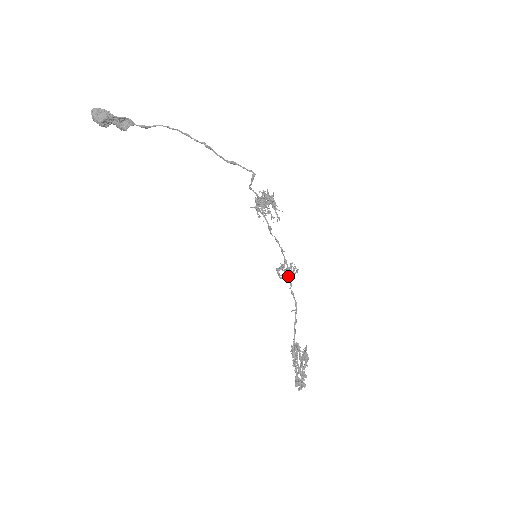
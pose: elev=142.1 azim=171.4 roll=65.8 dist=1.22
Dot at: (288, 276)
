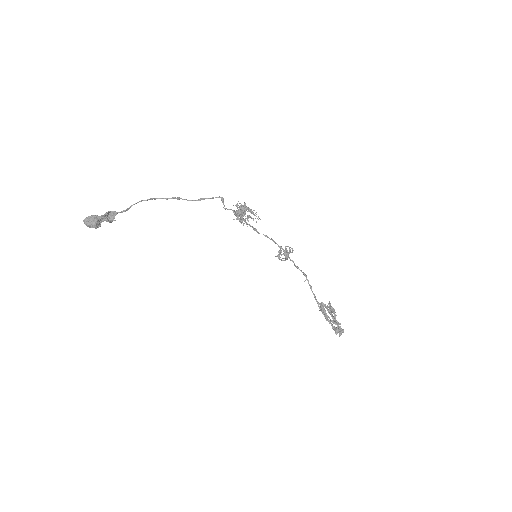
Dot at: (288, 257)
